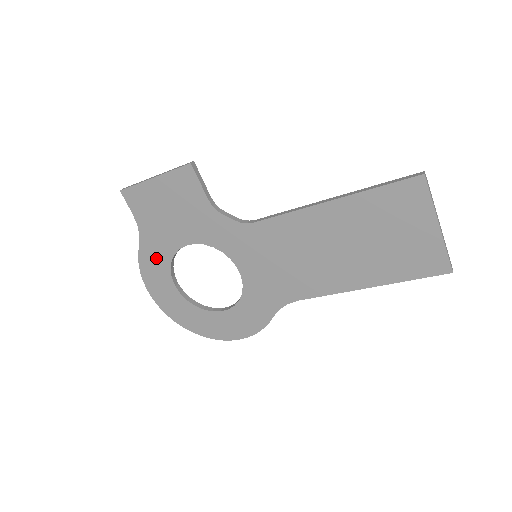
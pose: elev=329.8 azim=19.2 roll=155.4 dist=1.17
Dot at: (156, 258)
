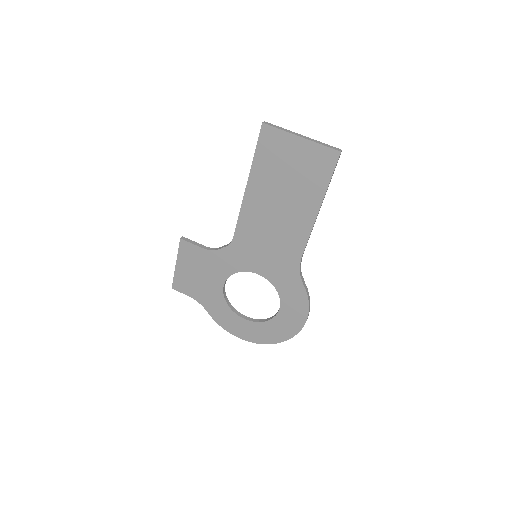
Dot at: (220, 311)
